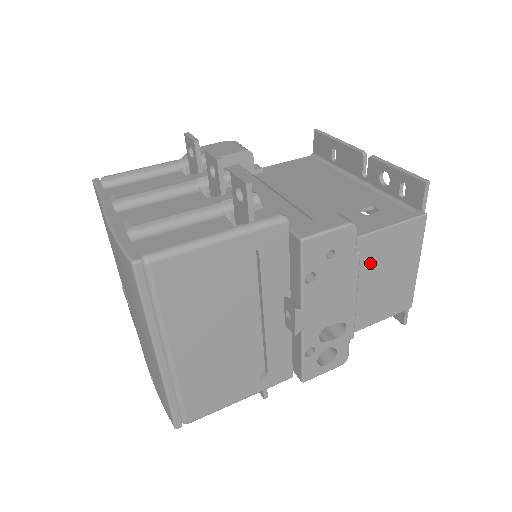
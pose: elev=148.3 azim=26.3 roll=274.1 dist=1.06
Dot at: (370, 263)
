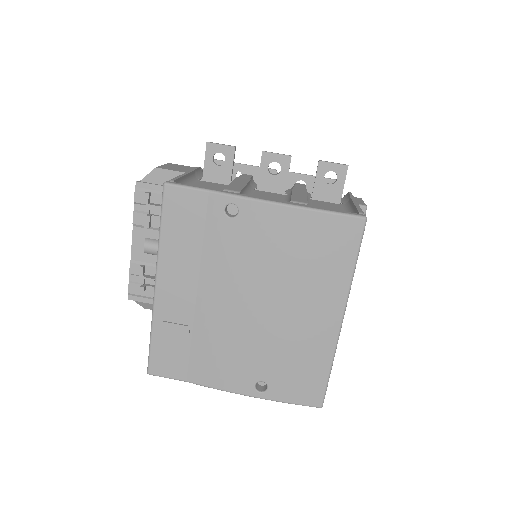
Dot at: occluded
